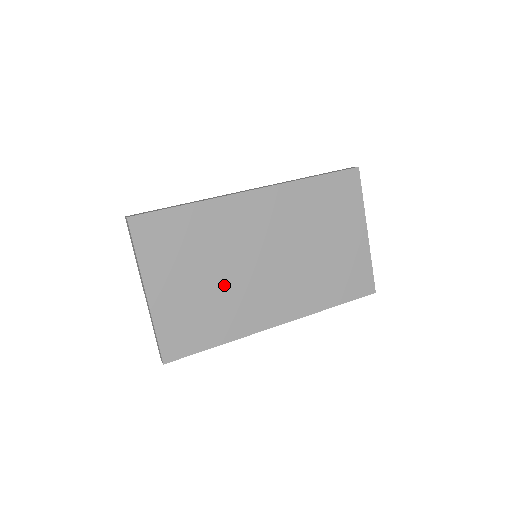
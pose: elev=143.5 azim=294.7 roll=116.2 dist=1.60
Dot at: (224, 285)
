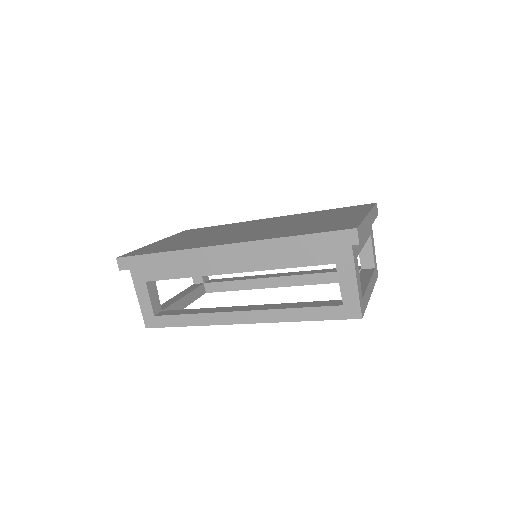
Dot at: occluded
